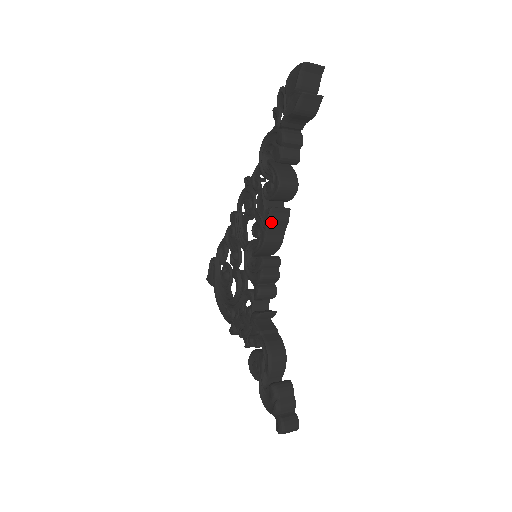
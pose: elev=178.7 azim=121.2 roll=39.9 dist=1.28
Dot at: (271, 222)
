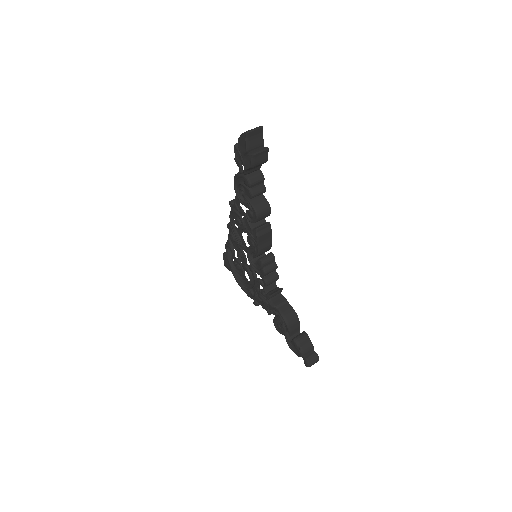
Dot at: (259, 238)
